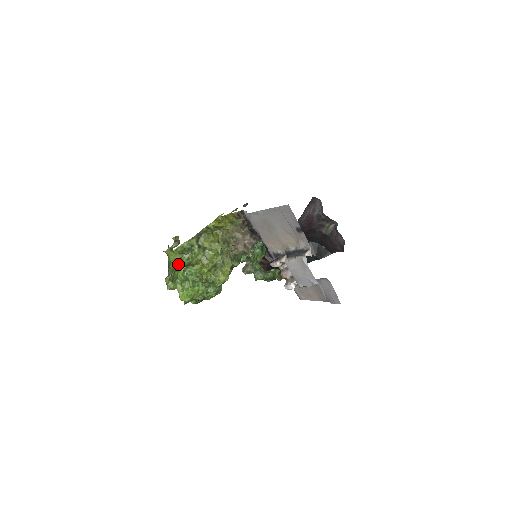
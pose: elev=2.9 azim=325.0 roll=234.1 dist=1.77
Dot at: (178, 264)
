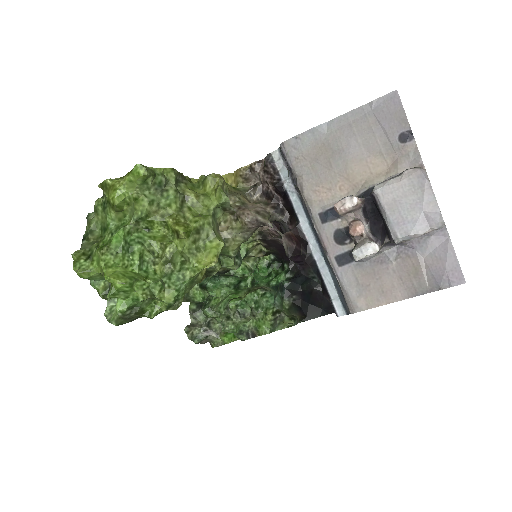
Dot at: (117, 222)
